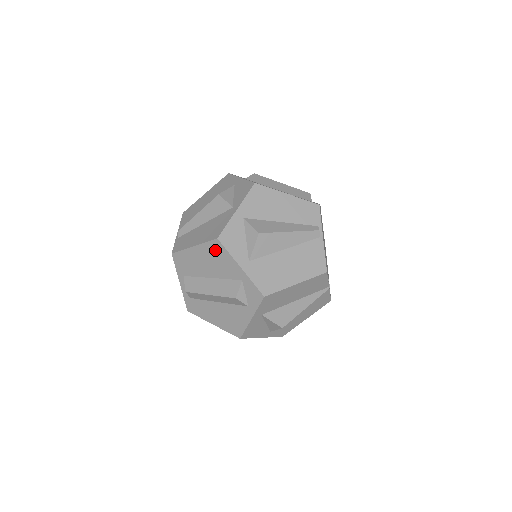
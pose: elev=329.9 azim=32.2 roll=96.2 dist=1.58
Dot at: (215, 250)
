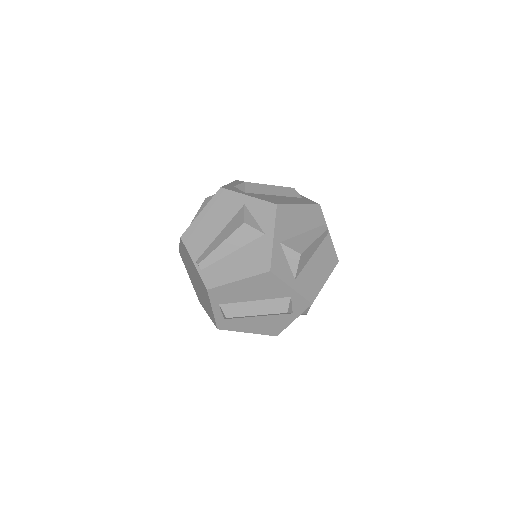
Dot at: (265, 280)
